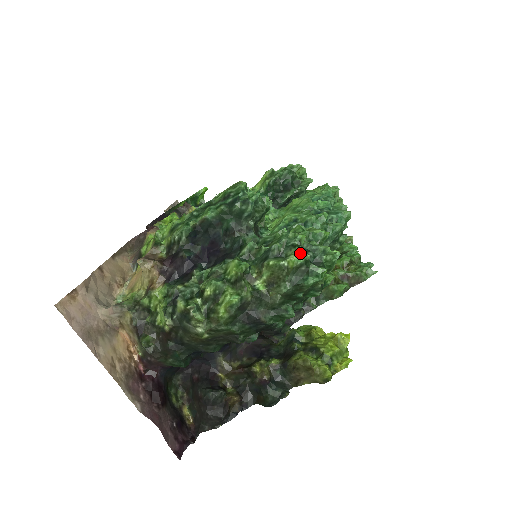
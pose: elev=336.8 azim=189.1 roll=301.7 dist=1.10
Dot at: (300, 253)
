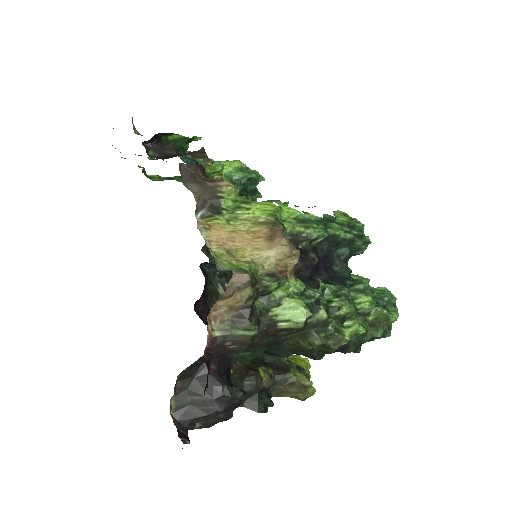
Dot at: (398, 313)
